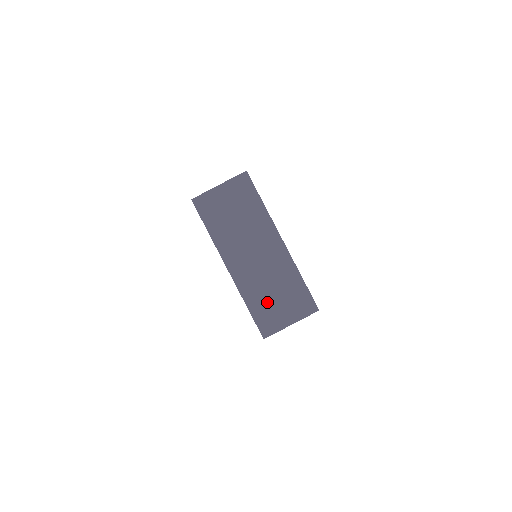
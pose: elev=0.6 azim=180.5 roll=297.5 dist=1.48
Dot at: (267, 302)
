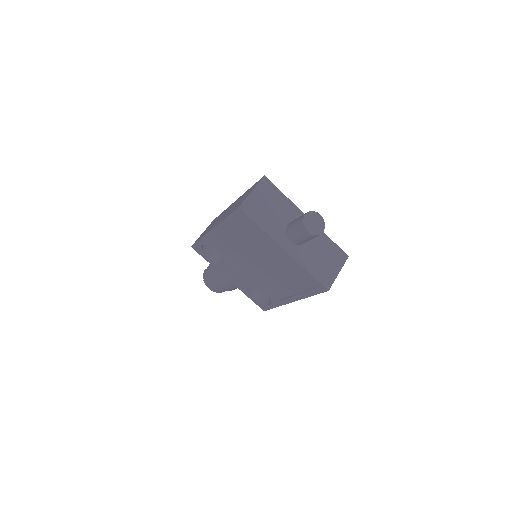
Dot at: (319, 264)
